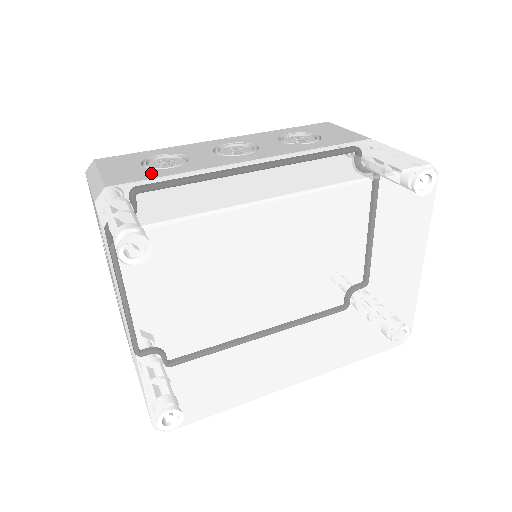
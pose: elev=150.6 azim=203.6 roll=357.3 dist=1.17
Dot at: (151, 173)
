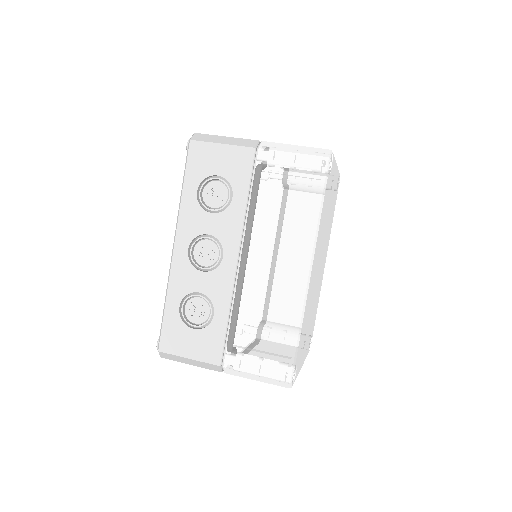
Dot at: (215, 331)
